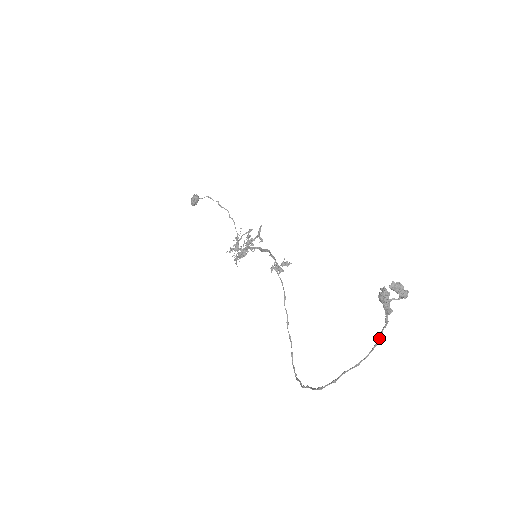
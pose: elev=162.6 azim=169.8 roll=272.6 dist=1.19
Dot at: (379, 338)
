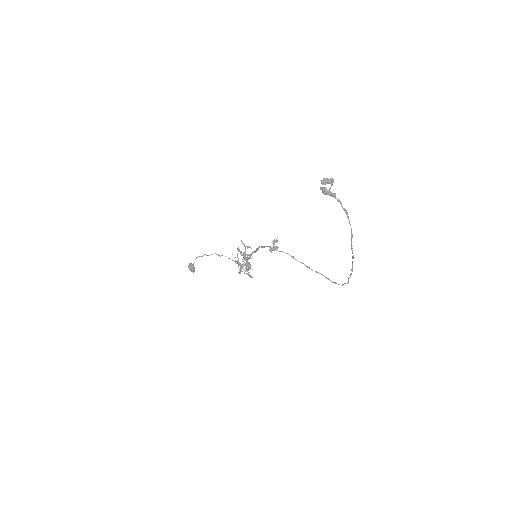
Dot at: (345, 212)
